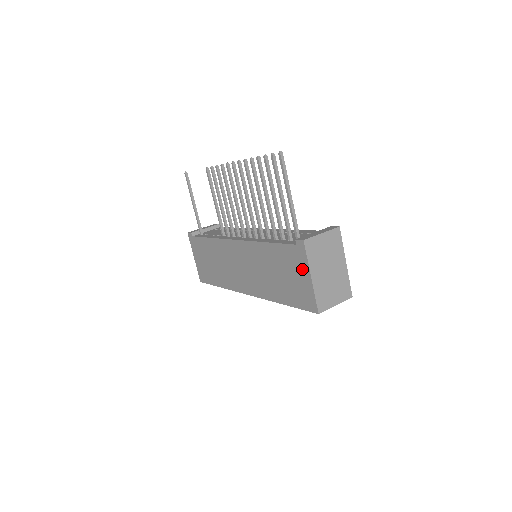
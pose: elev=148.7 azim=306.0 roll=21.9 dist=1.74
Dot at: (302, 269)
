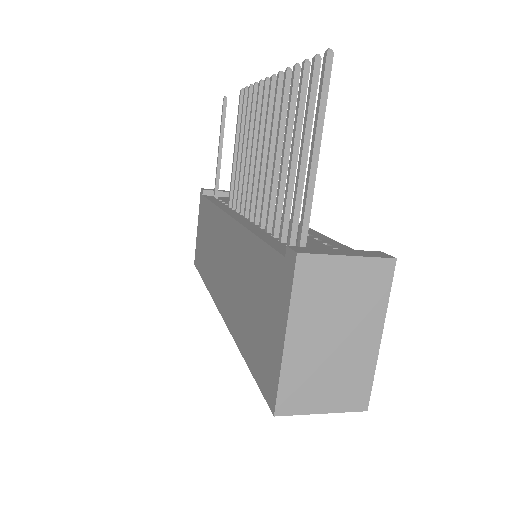
Dot at: (279, 311)
